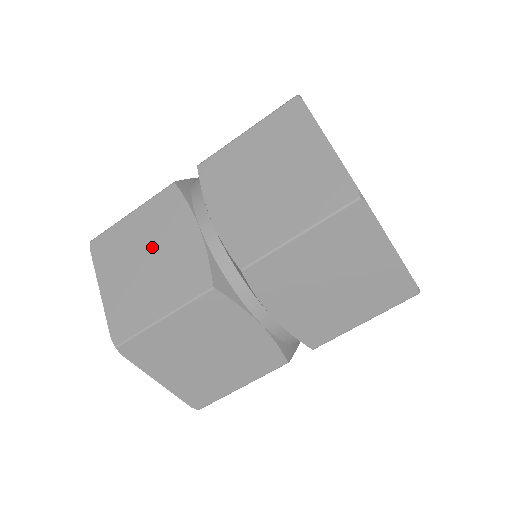
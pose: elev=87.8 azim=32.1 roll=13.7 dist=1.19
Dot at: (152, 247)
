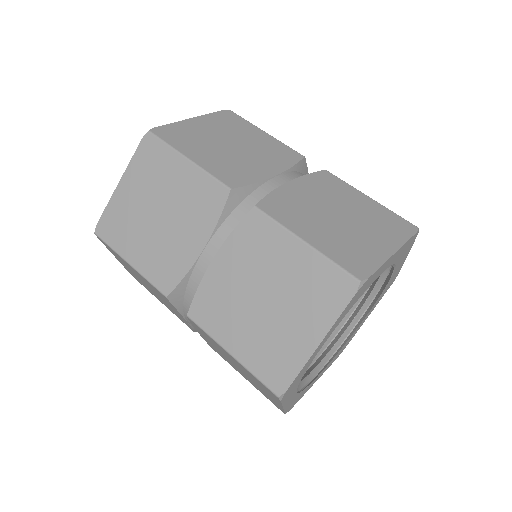
Dot at: (170, 210)
